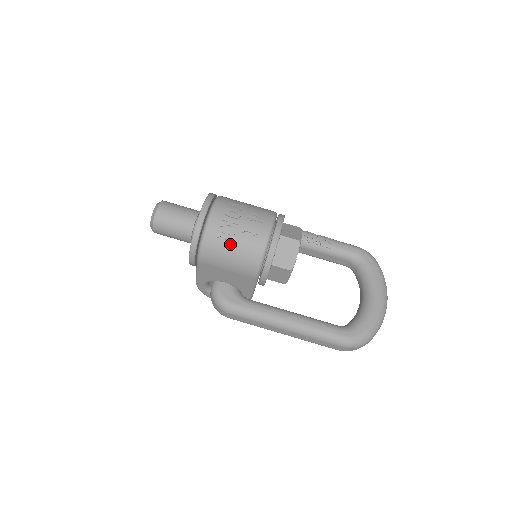
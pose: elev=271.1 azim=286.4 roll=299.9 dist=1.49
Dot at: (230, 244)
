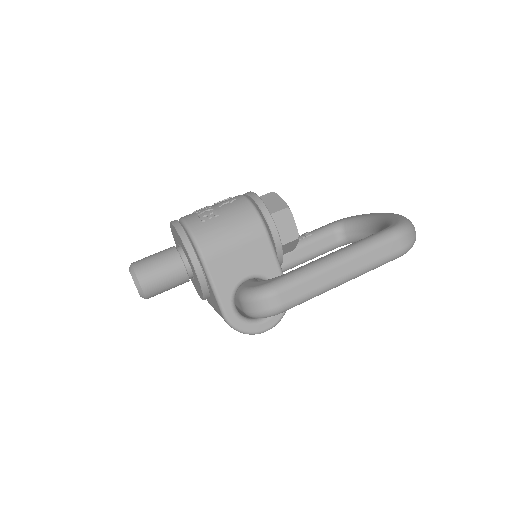
Dot at: (218, 218)
